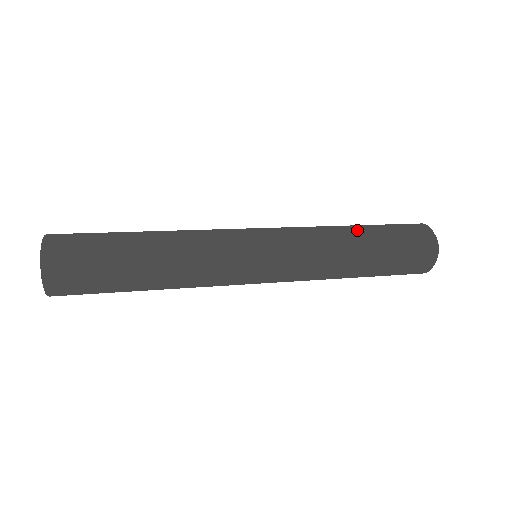
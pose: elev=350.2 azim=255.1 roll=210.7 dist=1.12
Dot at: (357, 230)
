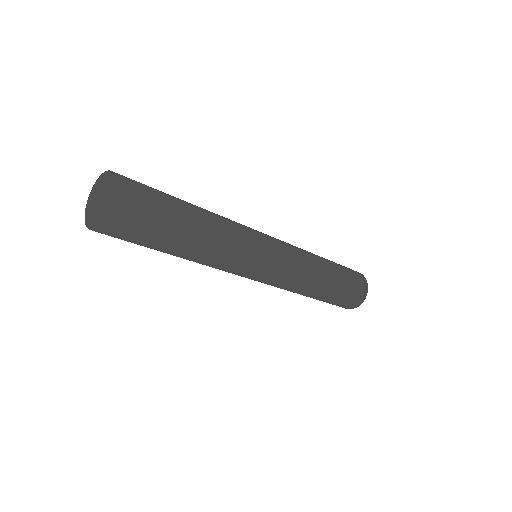
Dot at: occluded
